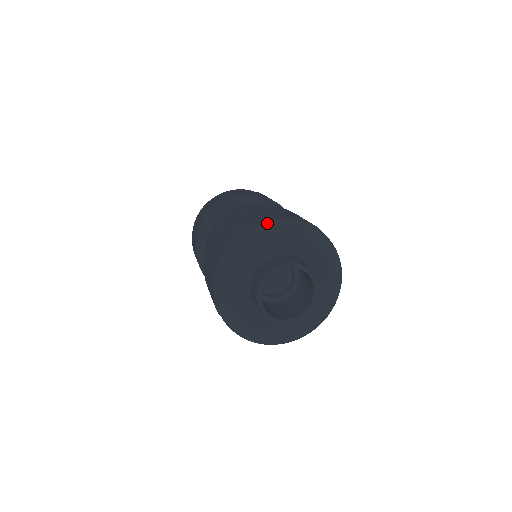
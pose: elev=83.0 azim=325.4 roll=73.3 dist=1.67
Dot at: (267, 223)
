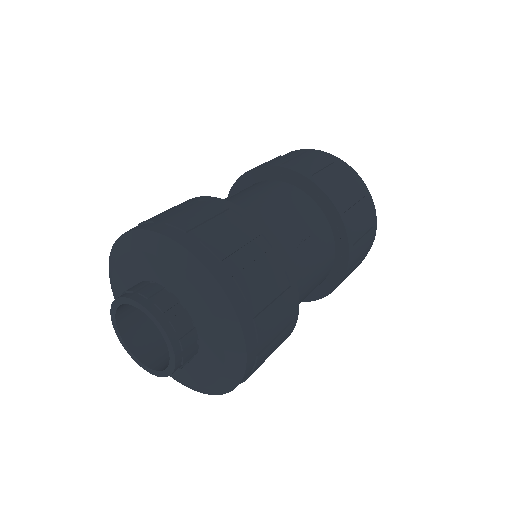
Dot at: (109, 274)
